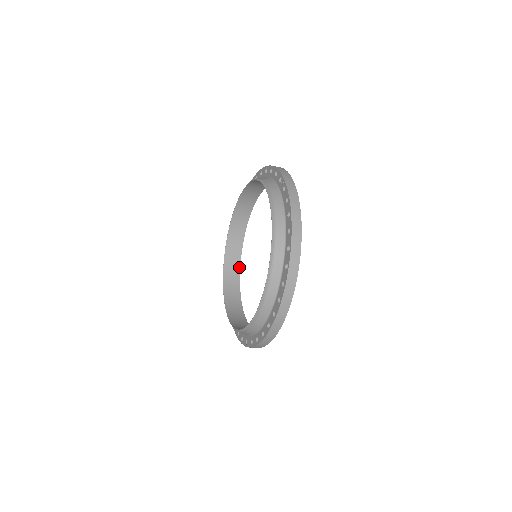
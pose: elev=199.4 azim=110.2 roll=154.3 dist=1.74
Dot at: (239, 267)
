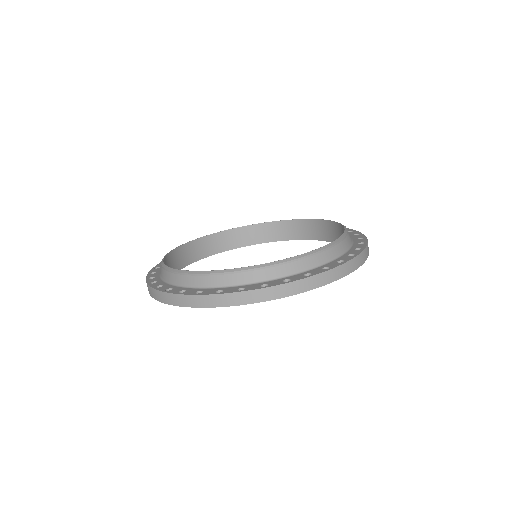
Dot at: occluded
